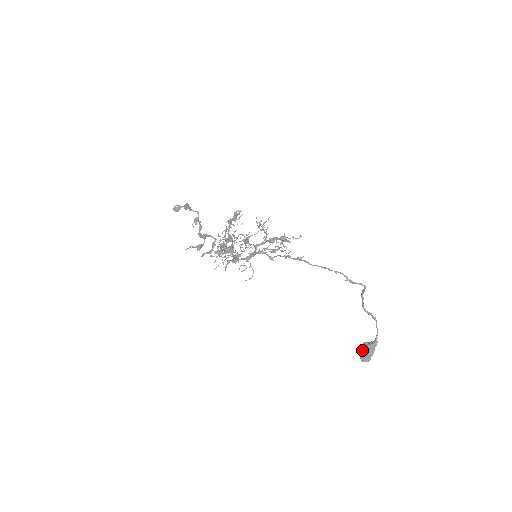
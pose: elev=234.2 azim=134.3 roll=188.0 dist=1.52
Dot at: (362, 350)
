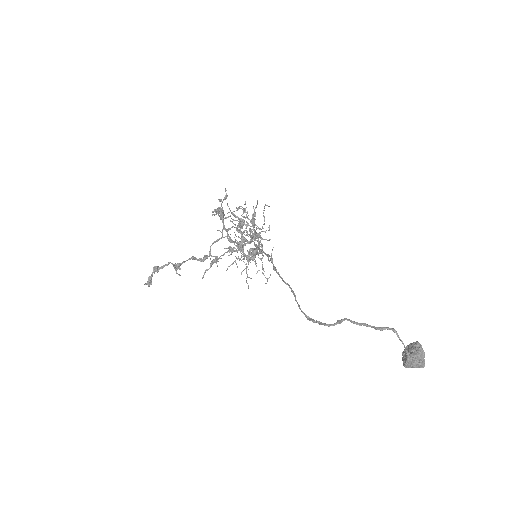
Dot at: occluded
